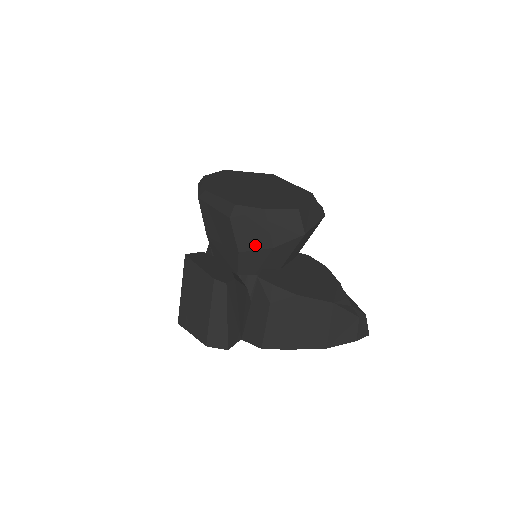
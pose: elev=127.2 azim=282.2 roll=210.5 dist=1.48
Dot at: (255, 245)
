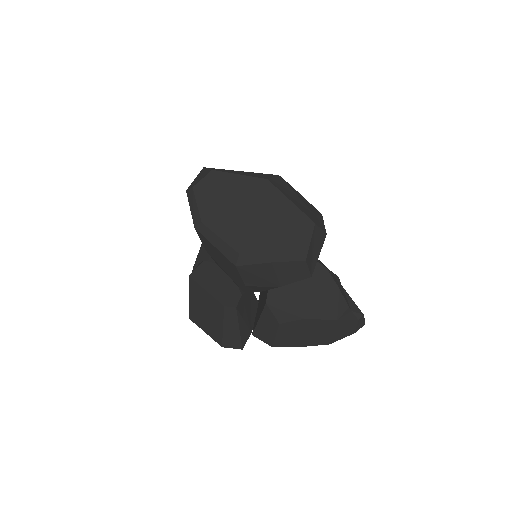
Dot at: (262, 284)
